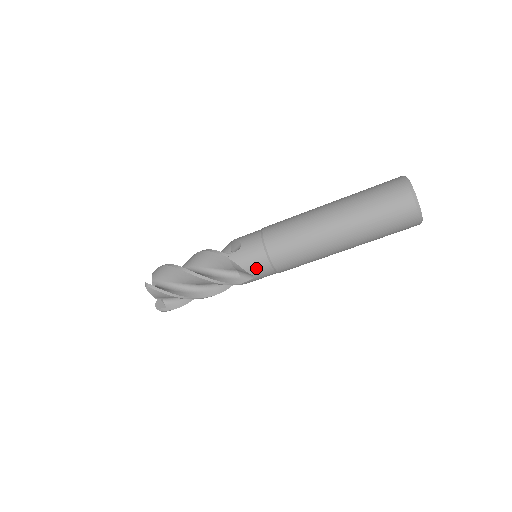
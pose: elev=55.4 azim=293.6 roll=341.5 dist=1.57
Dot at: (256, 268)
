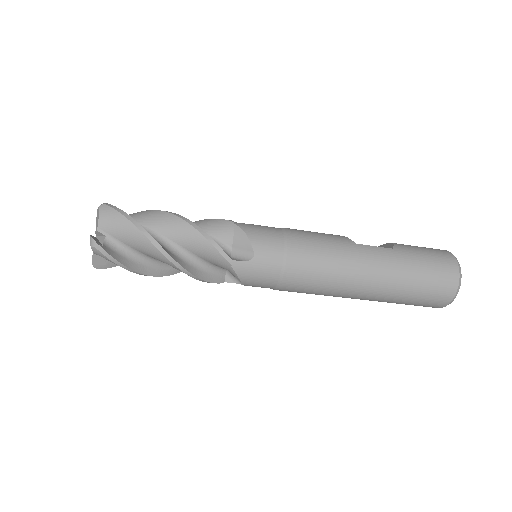
Dot at: (256, 285)
